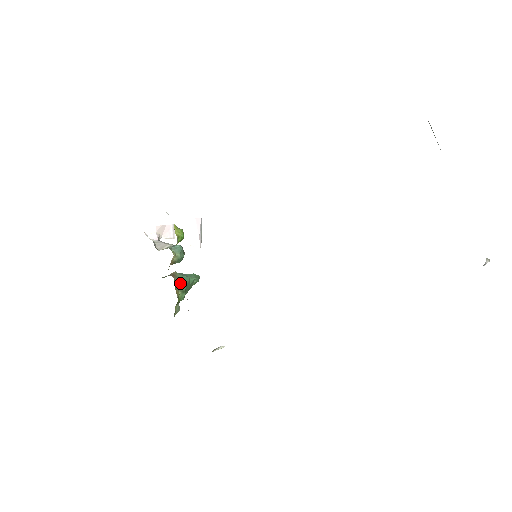
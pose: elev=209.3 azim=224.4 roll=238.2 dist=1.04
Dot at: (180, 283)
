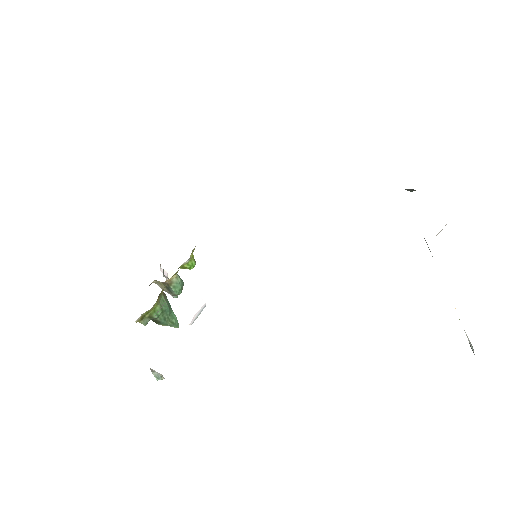
Dot at: (164, 300)
